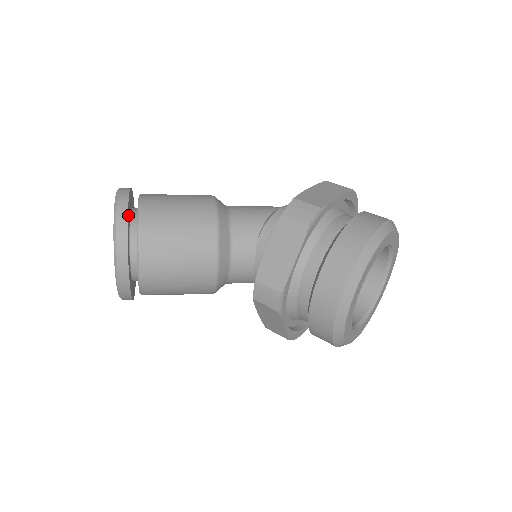
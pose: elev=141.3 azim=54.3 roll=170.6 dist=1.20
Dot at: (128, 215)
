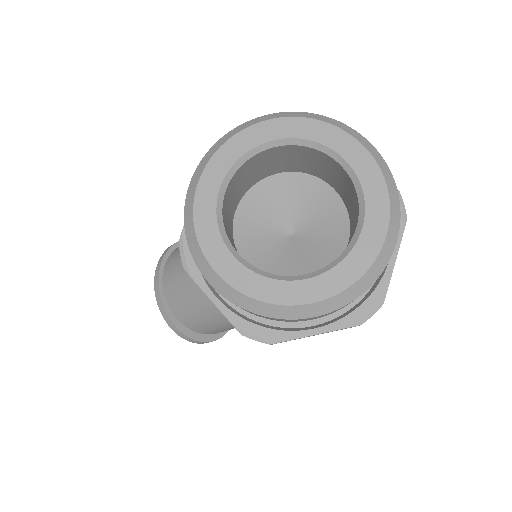
Dot at: occluded
